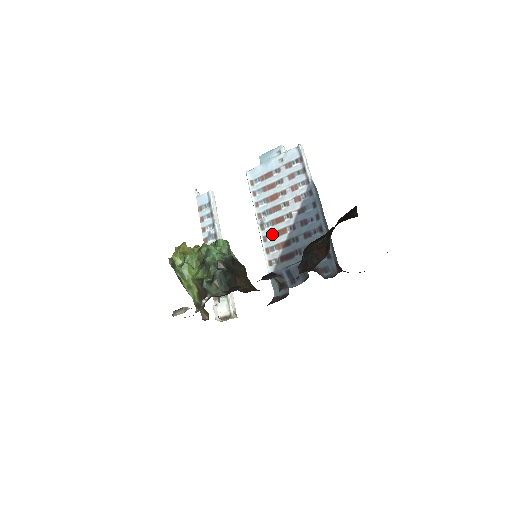
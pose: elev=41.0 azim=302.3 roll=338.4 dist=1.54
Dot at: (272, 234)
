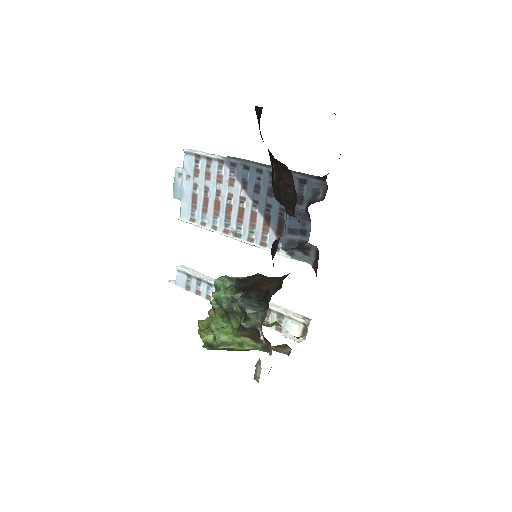
Dot at: (250, 229)
